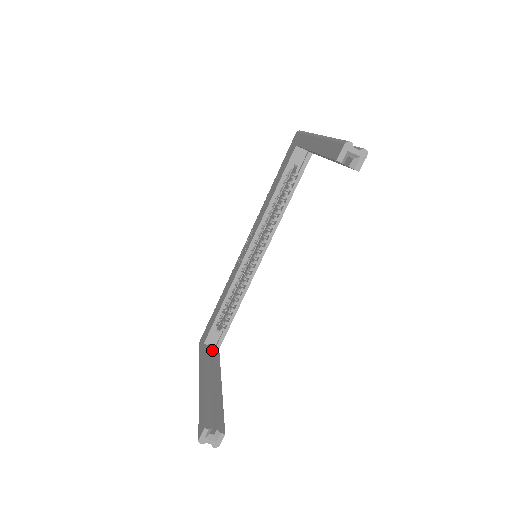
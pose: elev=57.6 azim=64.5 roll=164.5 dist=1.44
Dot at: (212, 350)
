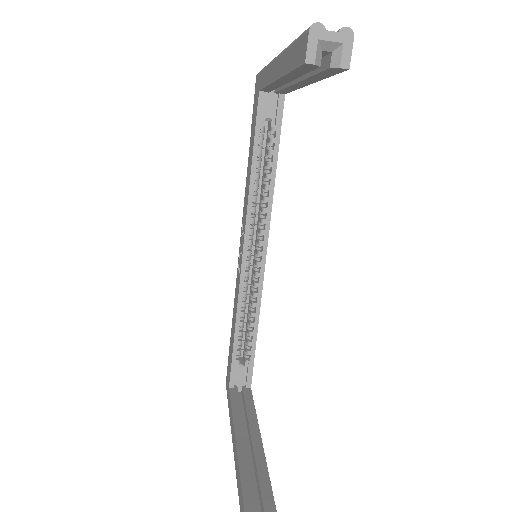
Dot at: (242, 392)
